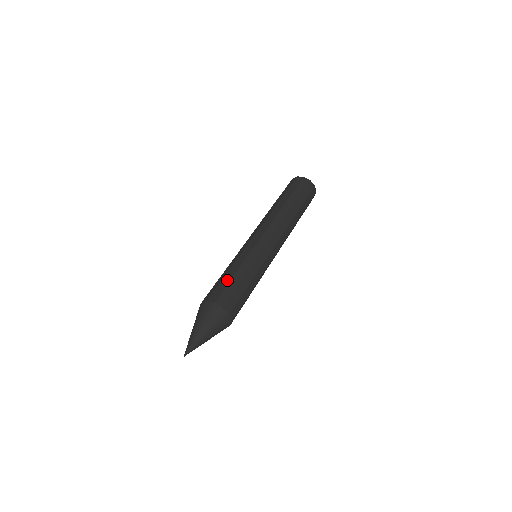
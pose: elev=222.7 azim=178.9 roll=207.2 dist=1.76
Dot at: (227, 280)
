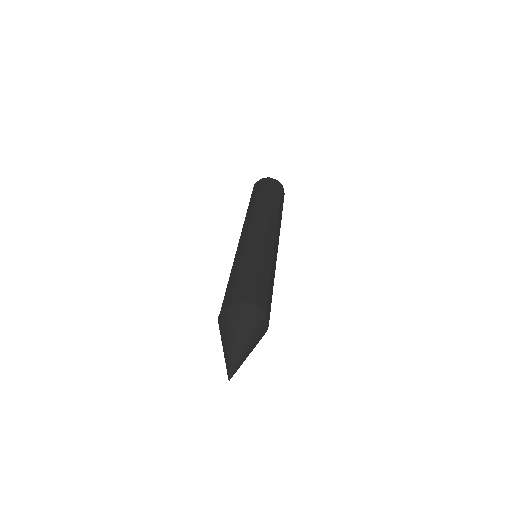
Dot at: (244, 277)
